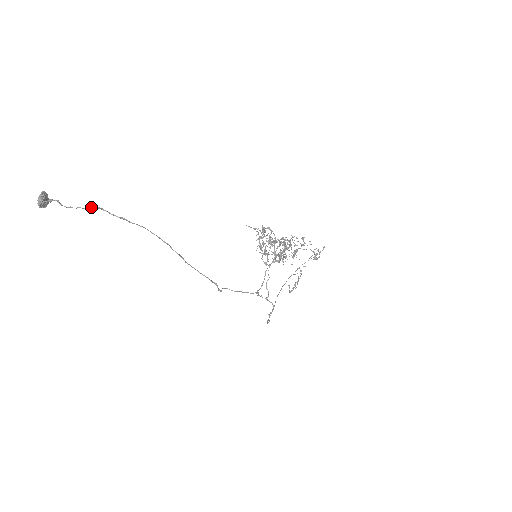
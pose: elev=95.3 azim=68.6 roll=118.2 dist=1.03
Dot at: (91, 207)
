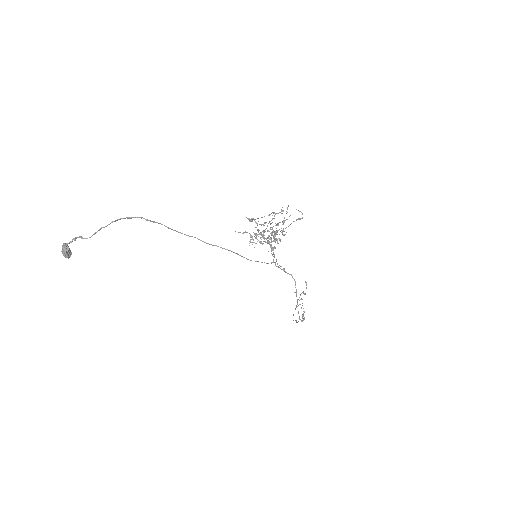
Dot at: (111, 222)
